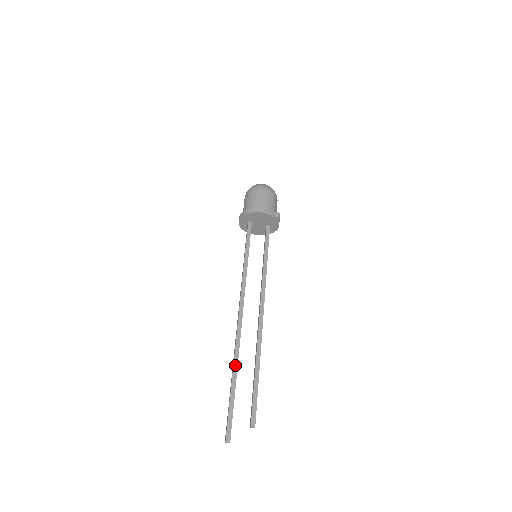
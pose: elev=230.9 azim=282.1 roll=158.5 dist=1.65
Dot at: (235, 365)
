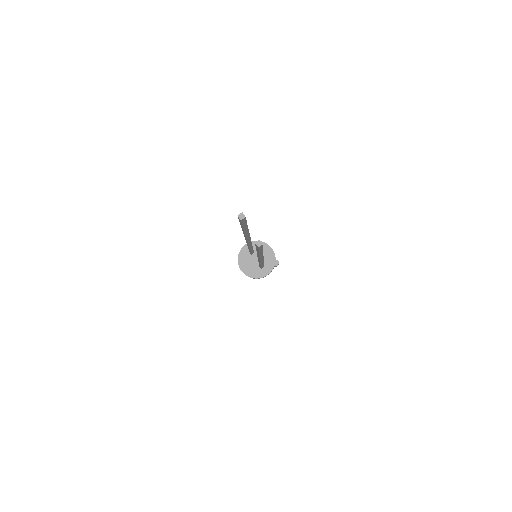
Dot at: occluded
